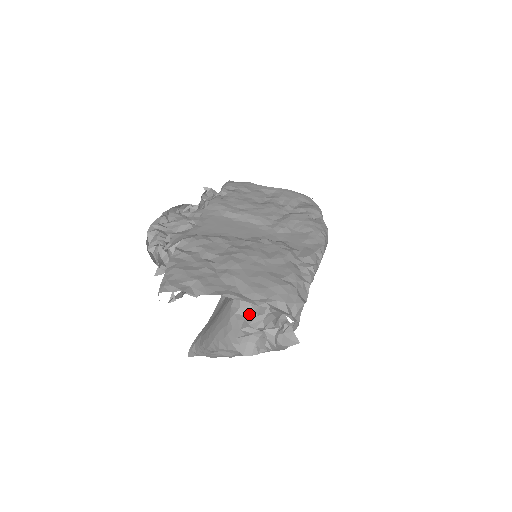
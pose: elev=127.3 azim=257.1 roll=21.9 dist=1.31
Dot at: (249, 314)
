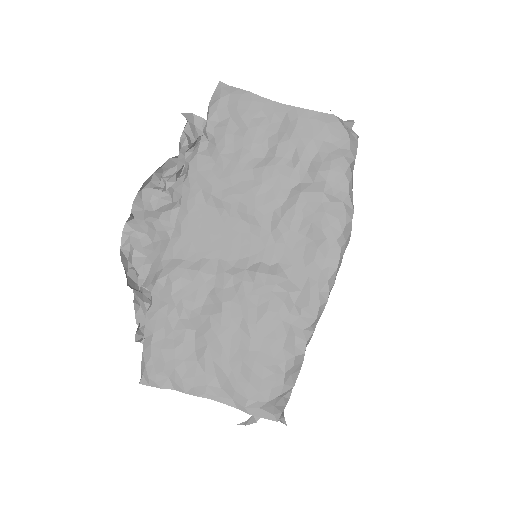
Dot at: occluded
